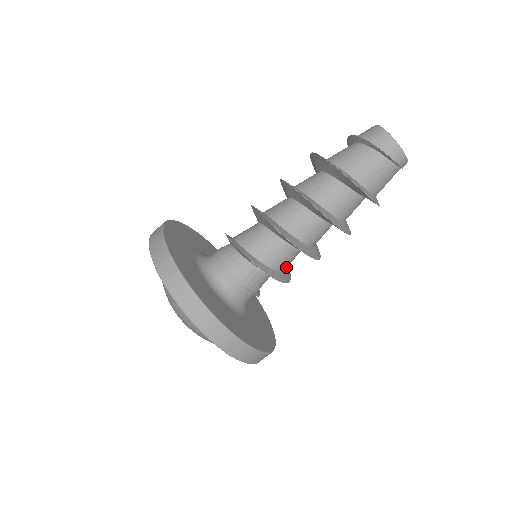
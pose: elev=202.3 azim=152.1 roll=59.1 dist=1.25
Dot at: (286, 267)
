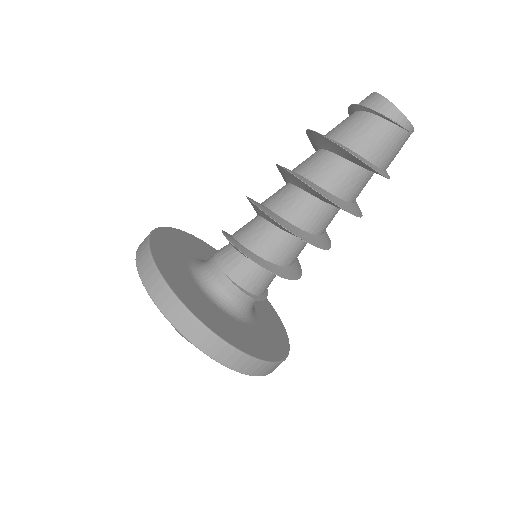
Dot at: (279, 260)
